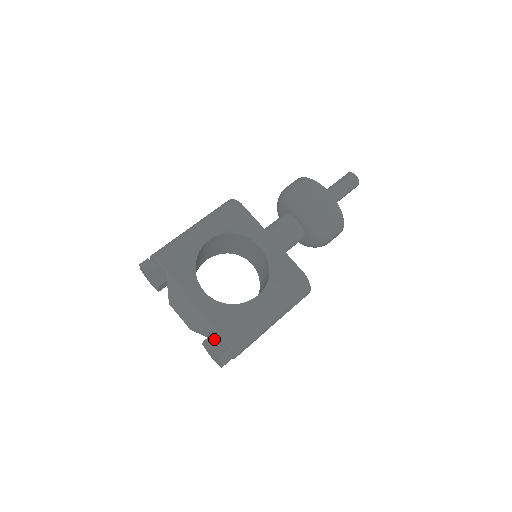
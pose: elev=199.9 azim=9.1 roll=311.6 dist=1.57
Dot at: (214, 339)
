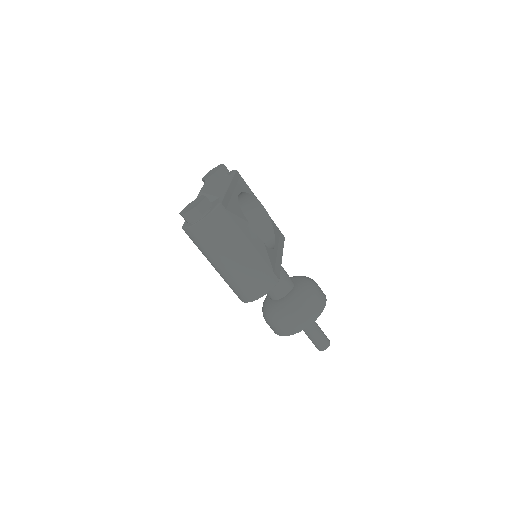
Dot at: occluded
